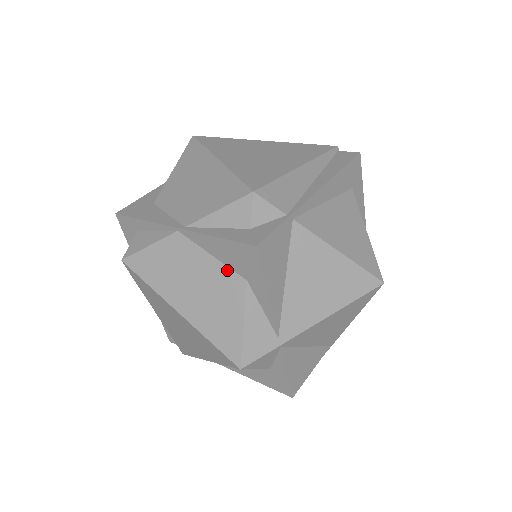
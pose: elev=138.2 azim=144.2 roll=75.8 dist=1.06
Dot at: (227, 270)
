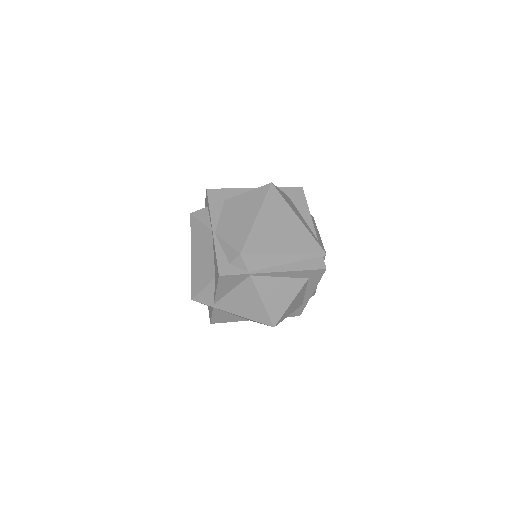
Dot at: (213, 266)
